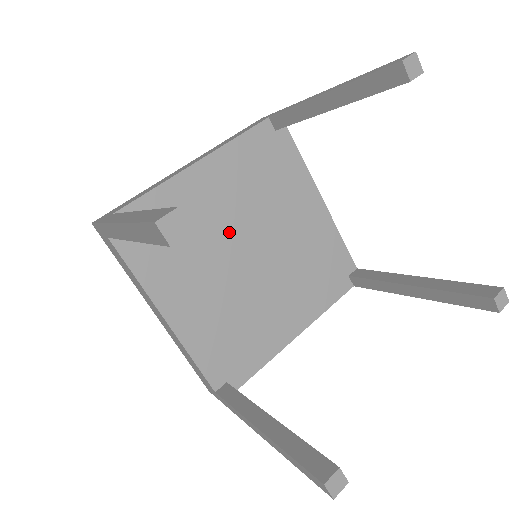
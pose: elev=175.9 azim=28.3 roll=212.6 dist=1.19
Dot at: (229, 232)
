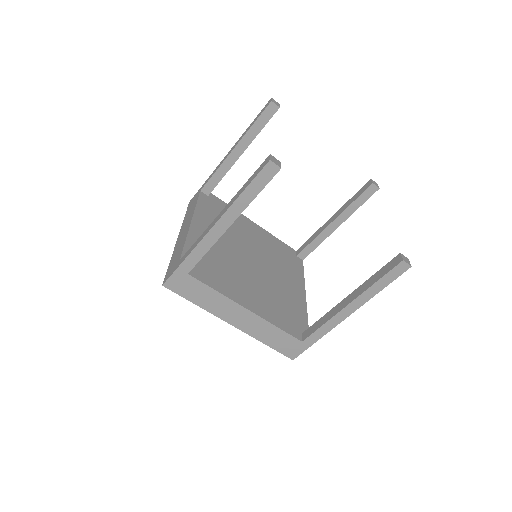
Dot at: (249, 245)
